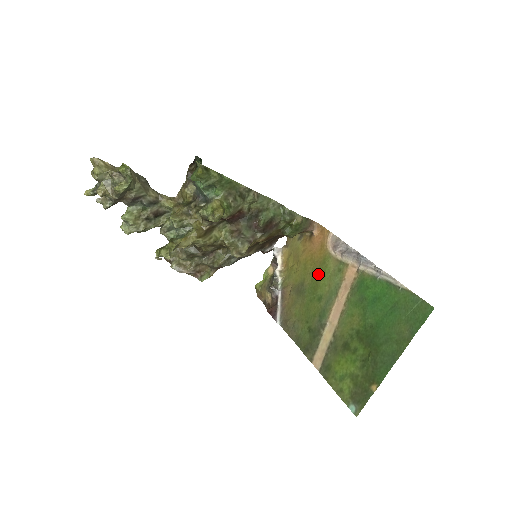
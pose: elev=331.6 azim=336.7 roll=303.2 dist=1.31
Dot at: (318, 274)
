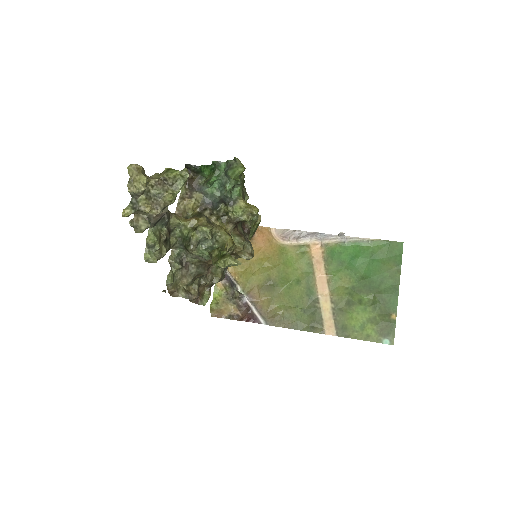
Dot at: (282, 264)
